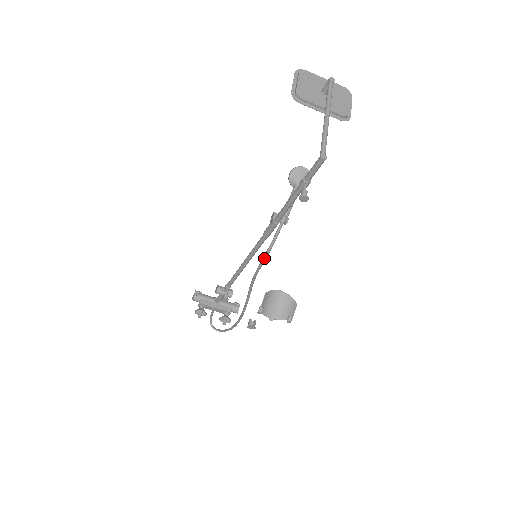
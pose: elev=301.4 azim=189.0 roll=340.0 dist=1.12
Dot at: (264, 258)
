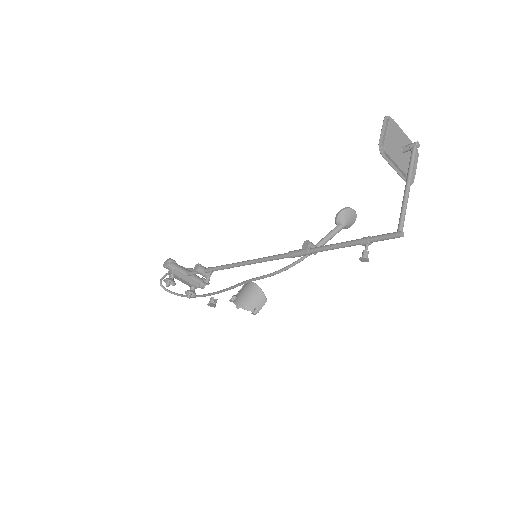
Dot at: (277, 273)
